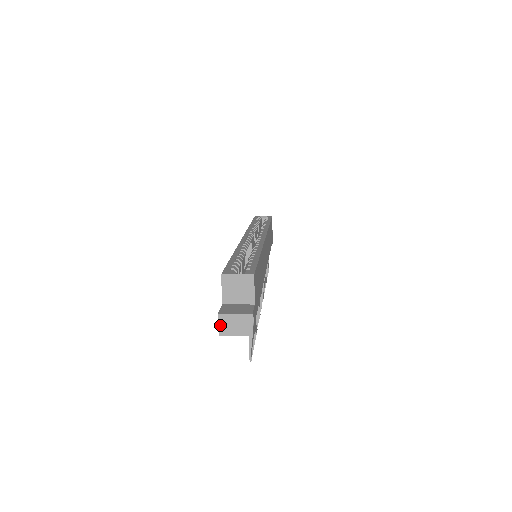
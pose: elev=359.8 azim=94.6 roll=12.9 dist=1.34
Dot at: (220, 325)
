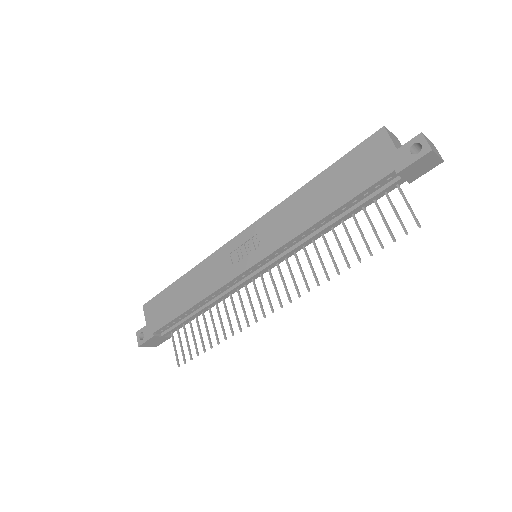
Dot at: (428, 142)
